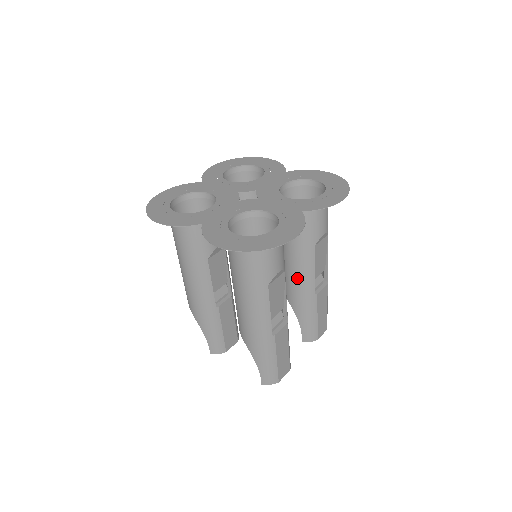
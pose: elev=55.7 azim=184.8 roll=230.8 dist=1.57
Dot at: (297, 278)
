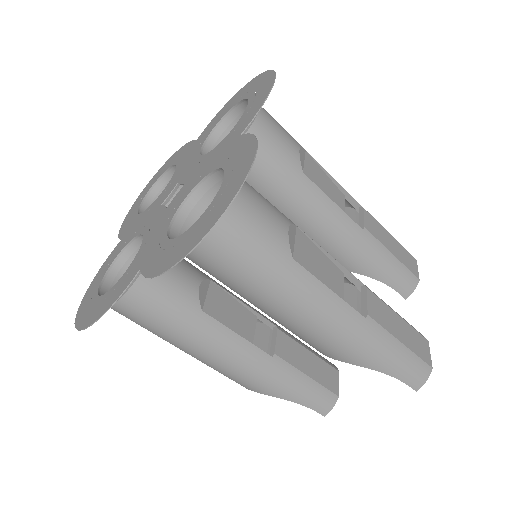
Dot at: (324, 231)
